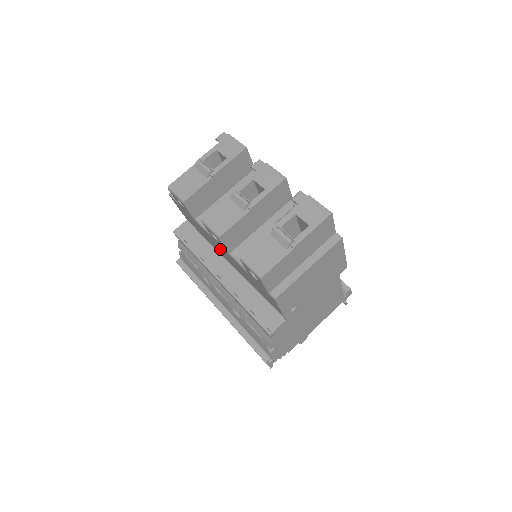
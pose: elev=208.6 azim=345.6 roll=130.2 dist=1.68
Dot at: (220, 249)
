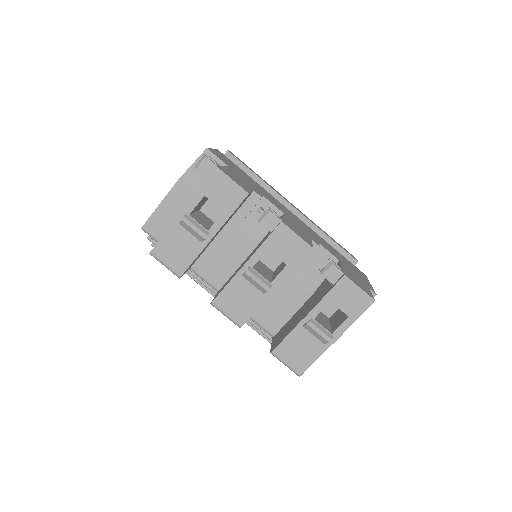
Dot at: occluded
